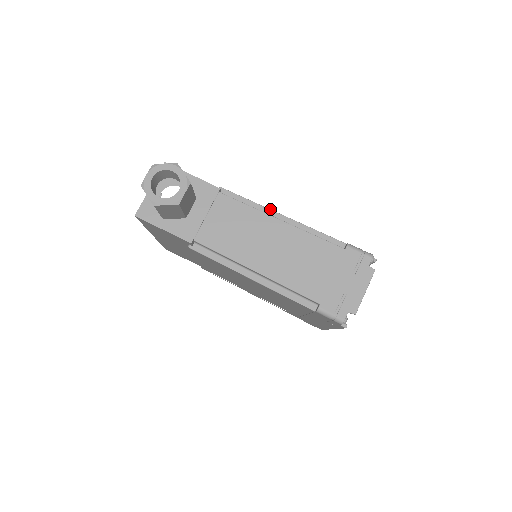
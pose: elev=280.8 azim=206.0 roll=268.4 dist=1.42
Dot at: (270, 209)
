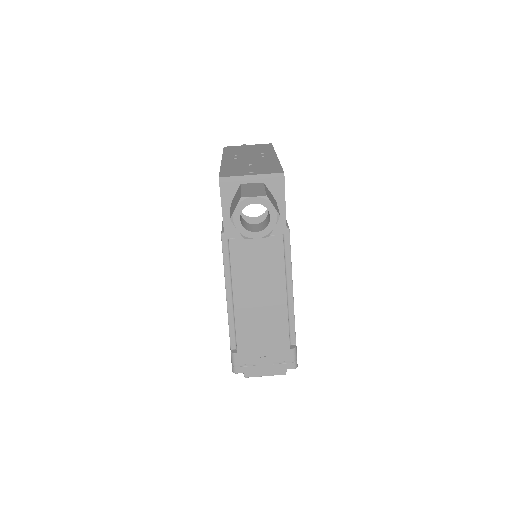
Dot at: occluded
